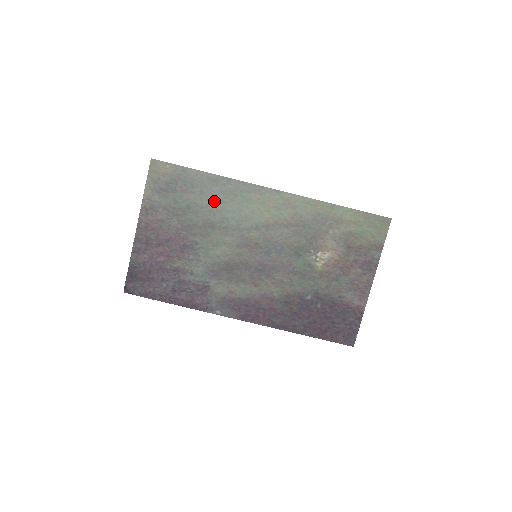
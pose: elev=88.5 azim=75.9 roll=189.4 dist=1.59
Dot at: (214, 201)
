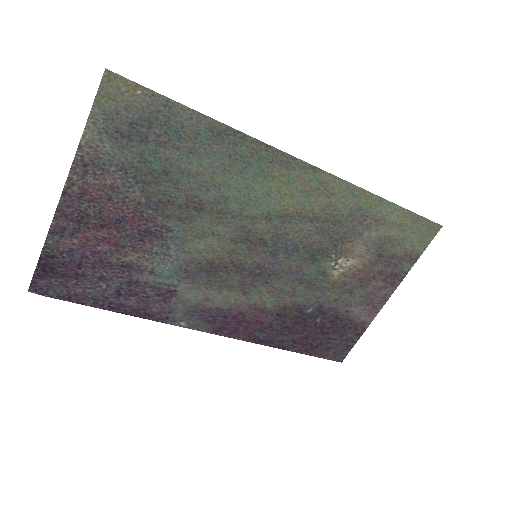
Dot at: (211, 168)
